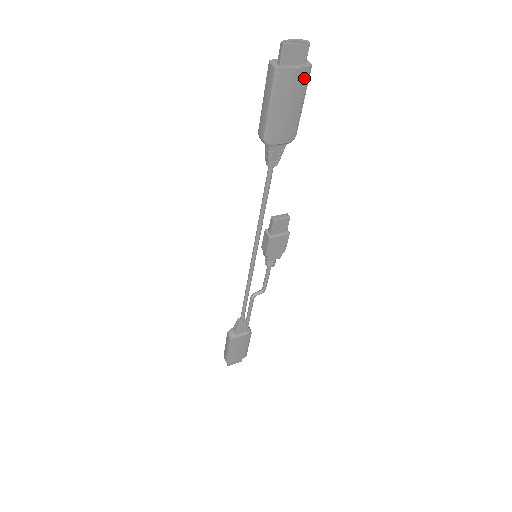
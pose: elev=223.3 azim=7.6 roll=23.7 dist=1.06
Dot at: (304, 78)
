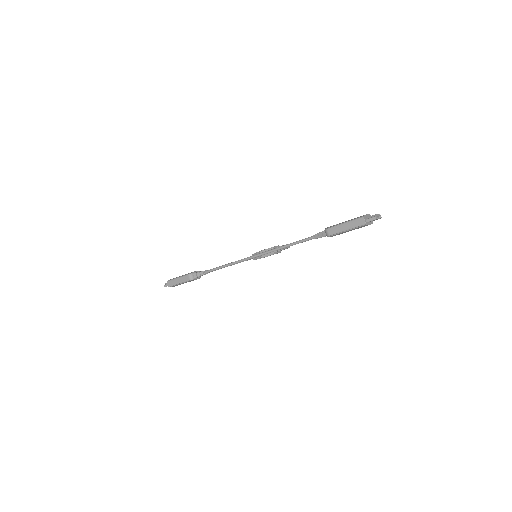
Dot at: occluded
